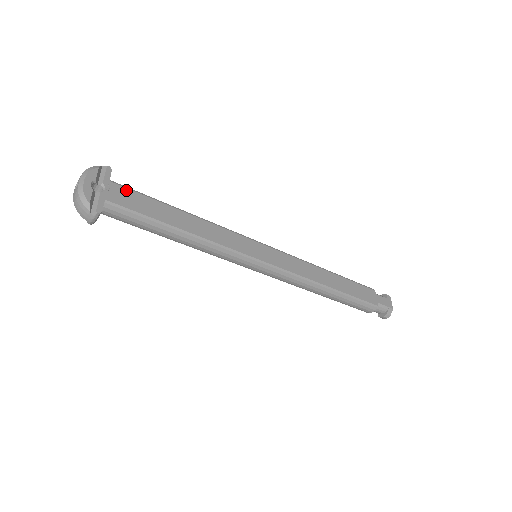
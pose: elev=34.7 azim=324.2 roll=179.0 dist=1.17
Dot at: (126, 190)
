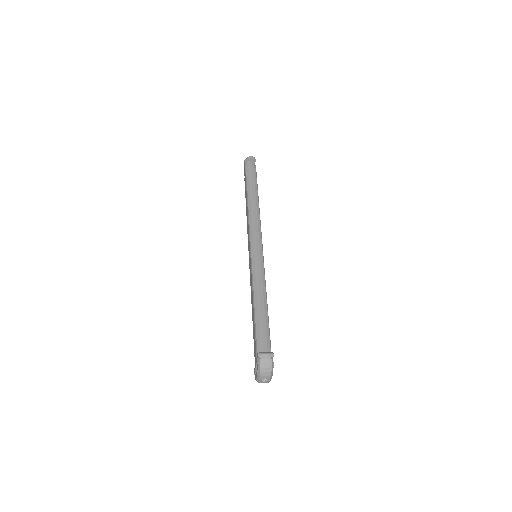
Dot at: occluded
